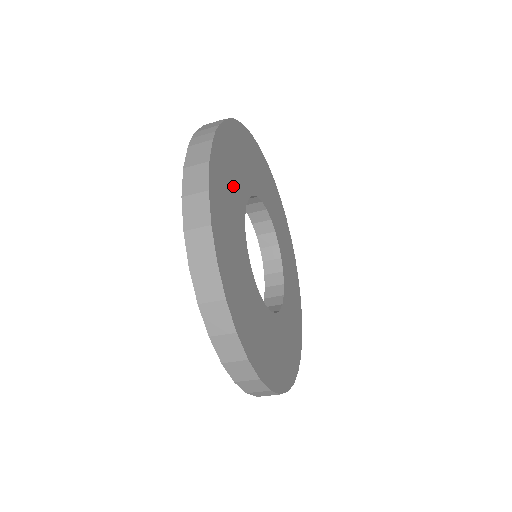
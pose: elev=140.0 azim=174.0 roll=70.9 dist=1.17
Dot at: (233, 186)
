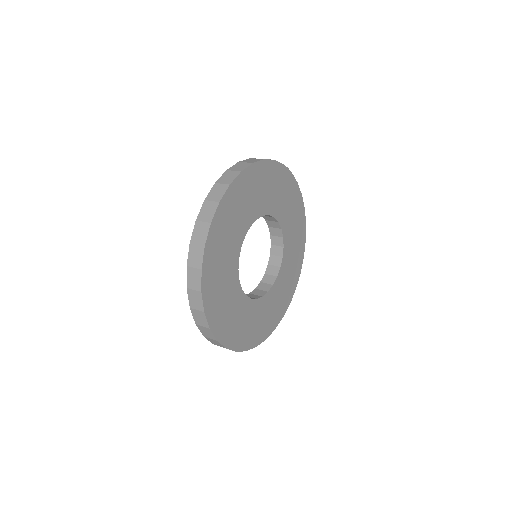
Dot at: (276, 195)
